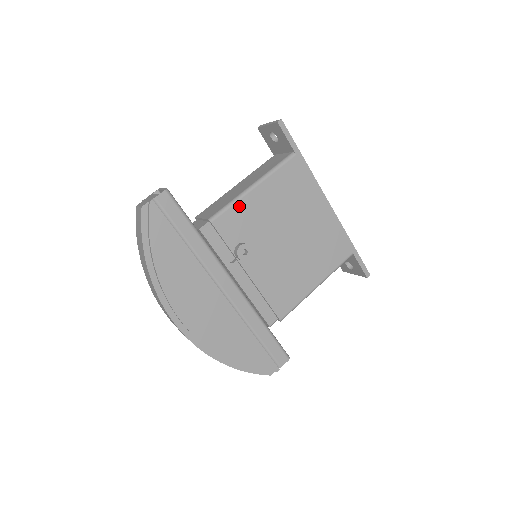
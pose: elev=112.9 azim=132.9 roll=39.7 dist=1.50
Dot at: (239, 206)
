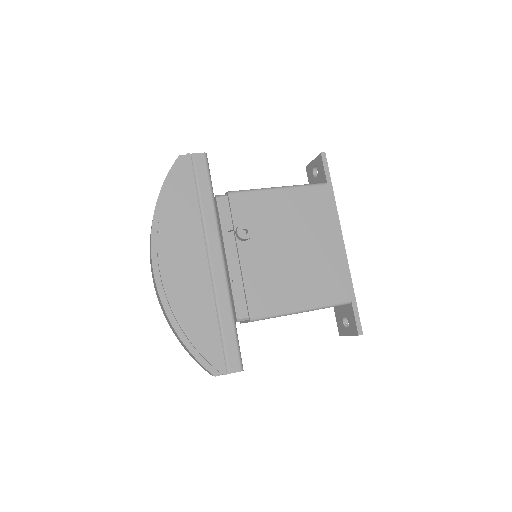
Dot at: (259, 195)
